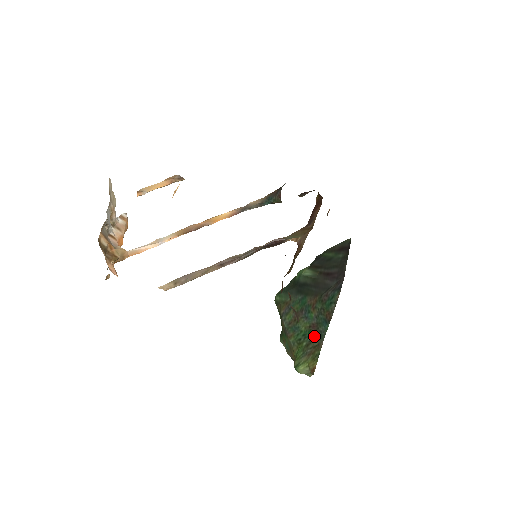
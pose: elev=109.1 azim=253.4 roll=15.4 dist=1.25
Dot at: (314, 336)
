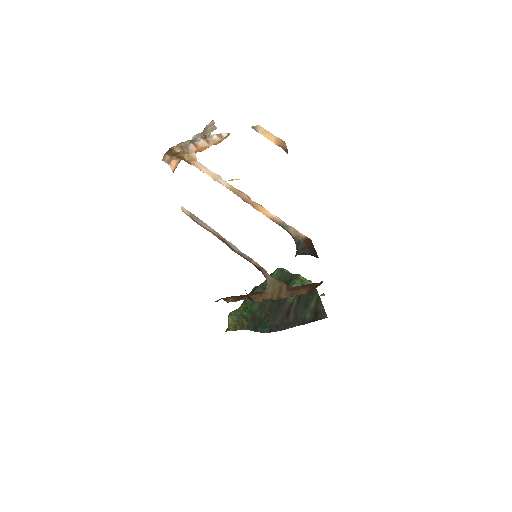
Dot at: (250, 319)
